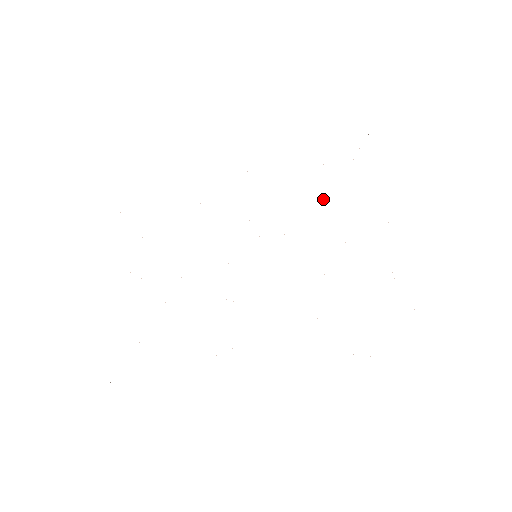
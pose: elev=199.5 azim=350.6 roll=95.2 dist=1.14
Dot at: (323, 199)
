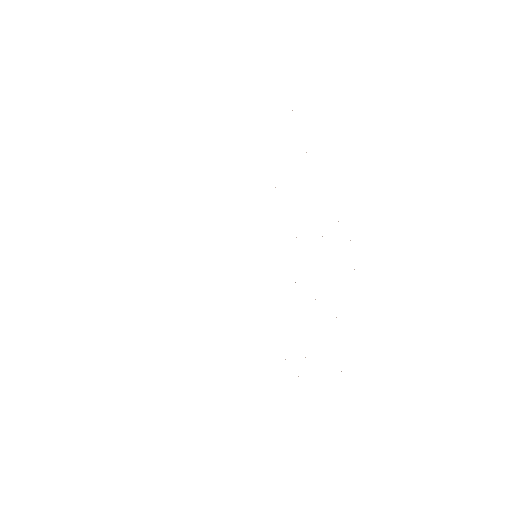
Dot at: occluded
